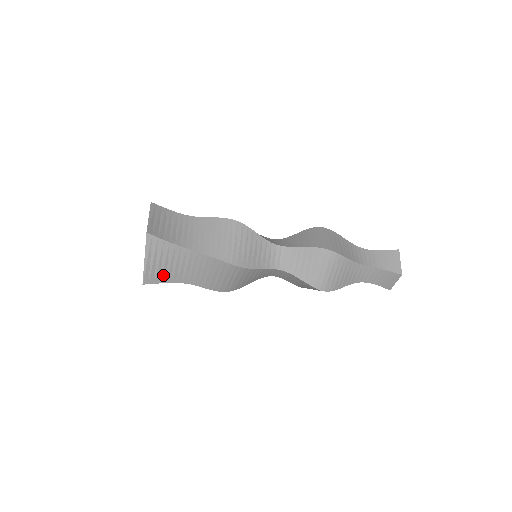
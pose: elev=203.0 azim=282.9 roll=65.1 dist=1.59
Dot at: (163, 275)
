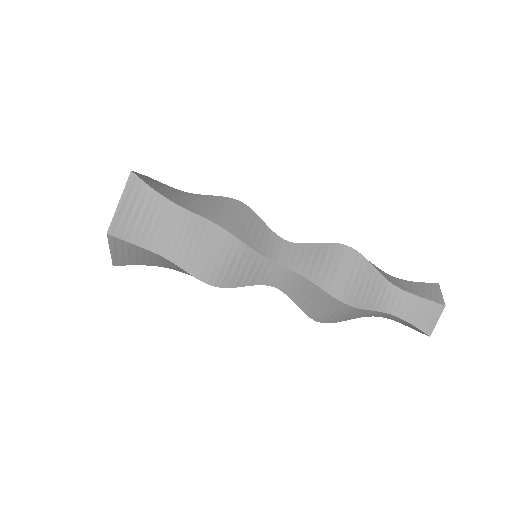
Dot at: (154, 187)
